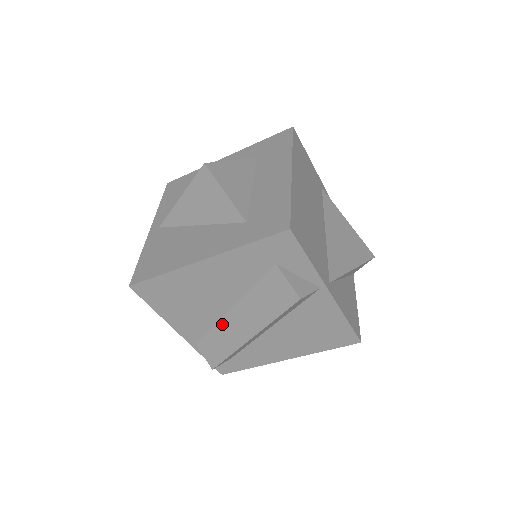
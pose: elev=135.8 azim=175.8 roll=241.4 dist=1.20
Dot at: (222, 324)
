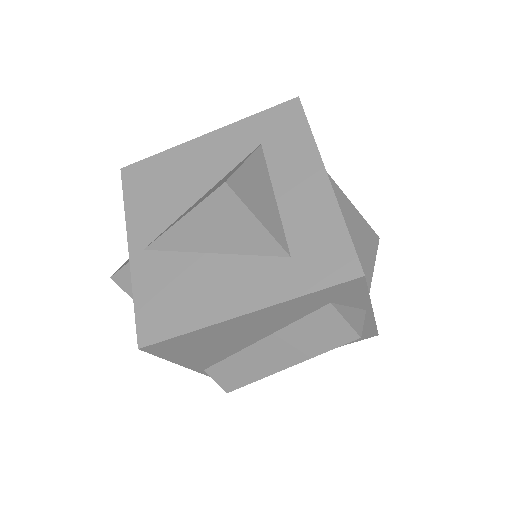
Dot at: (244, 354)
